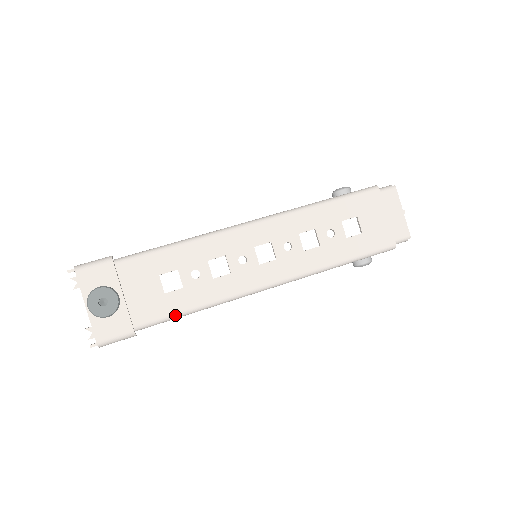
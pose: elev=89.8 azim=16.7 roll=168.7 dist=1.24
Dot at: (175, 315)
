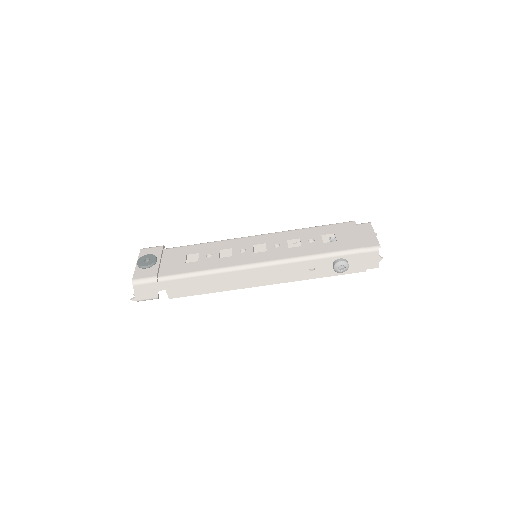
Dot at: (186, 274)
